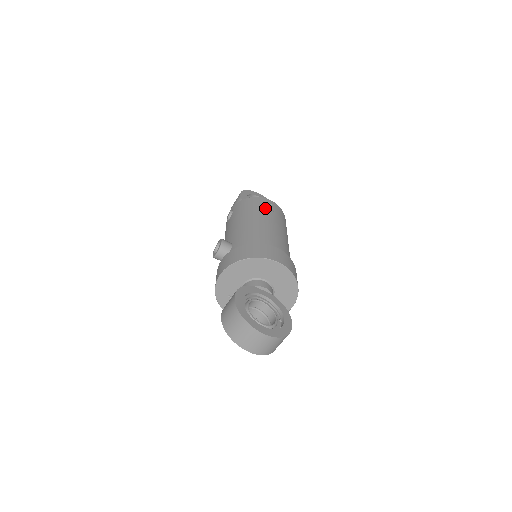
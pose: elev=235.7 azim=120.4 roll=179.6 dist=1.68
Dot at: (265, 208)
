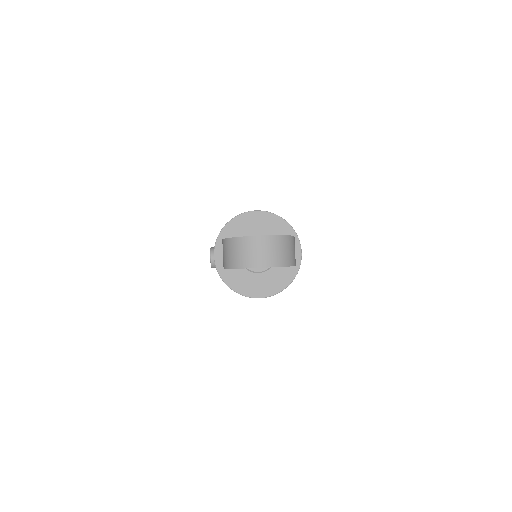
Dot at: occluded
